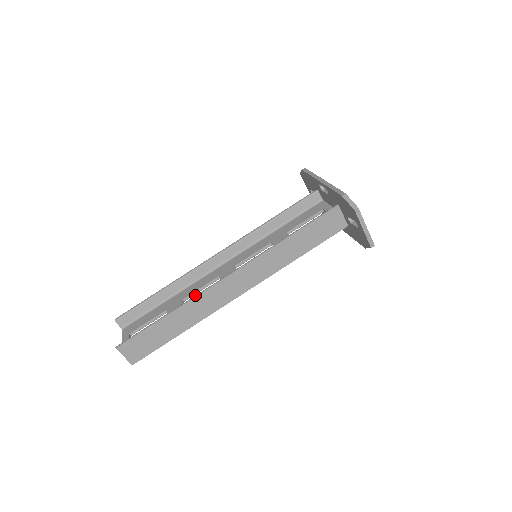
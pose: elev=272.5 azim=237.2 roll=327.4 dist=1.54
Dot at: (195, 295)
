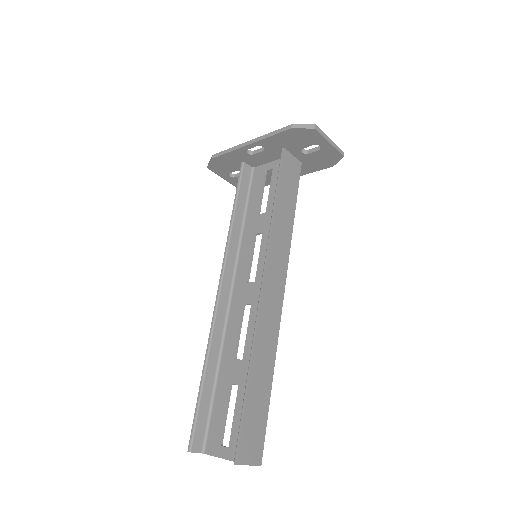
Dot at: occluded
